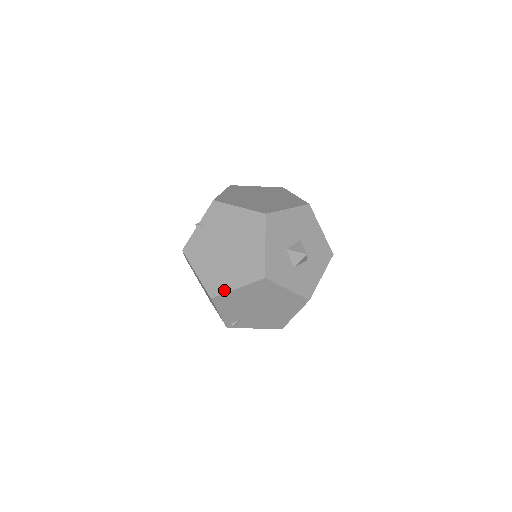
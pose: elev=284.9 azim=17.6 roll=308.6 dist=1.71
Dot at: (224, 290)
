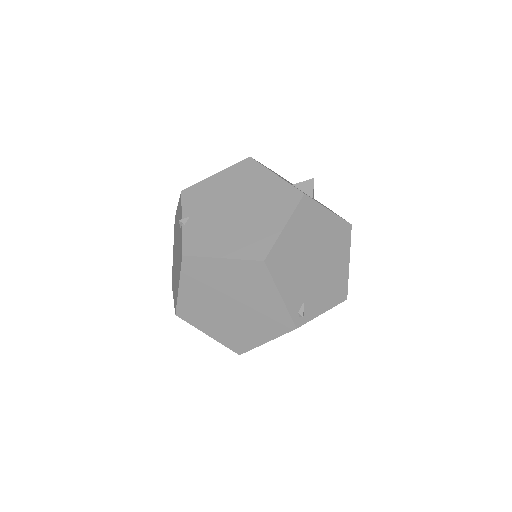
Dot at: (272, 240)
